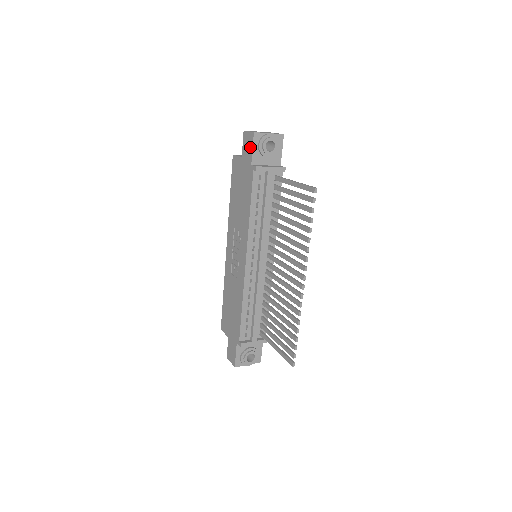
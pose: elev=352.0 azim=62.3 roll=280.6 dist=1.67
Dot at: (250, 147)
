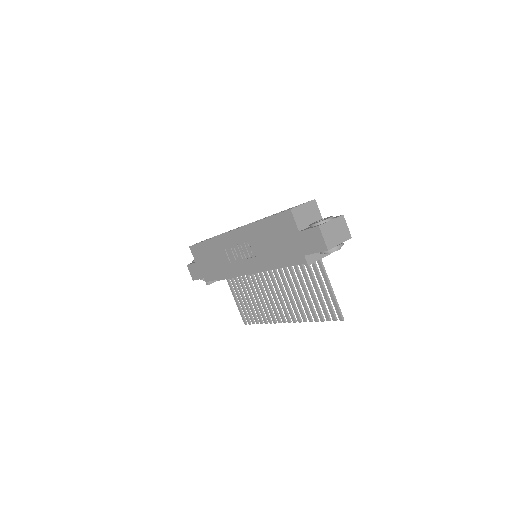
Dot at: (314, 248)
